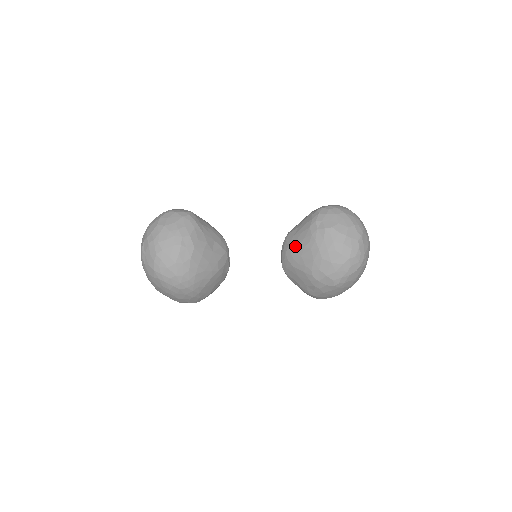
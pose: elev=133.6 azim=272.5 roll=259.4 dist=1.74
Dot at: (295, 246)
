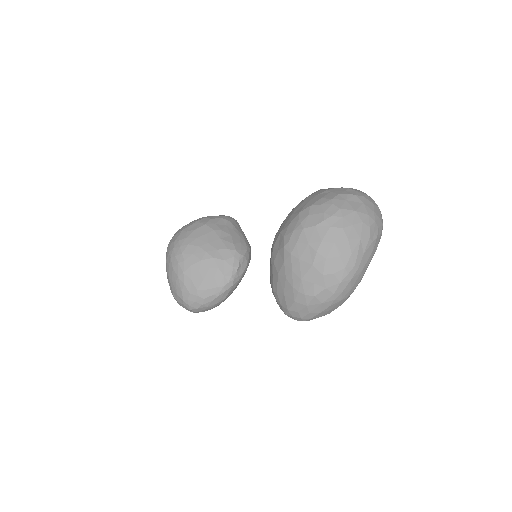
Dot at: occluded
